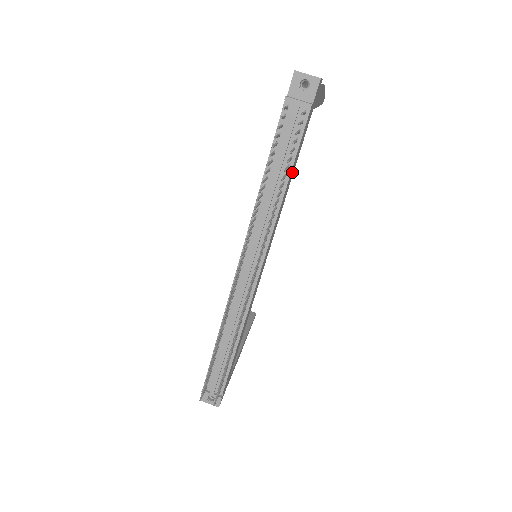
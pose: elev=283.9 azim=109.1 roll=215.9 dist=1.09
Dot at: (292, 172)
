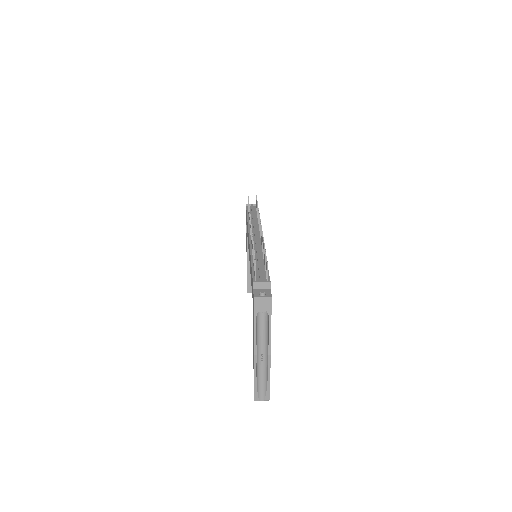
Dot at: occluded
